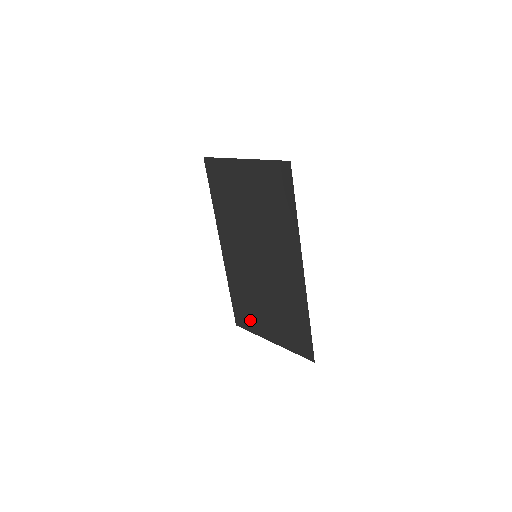
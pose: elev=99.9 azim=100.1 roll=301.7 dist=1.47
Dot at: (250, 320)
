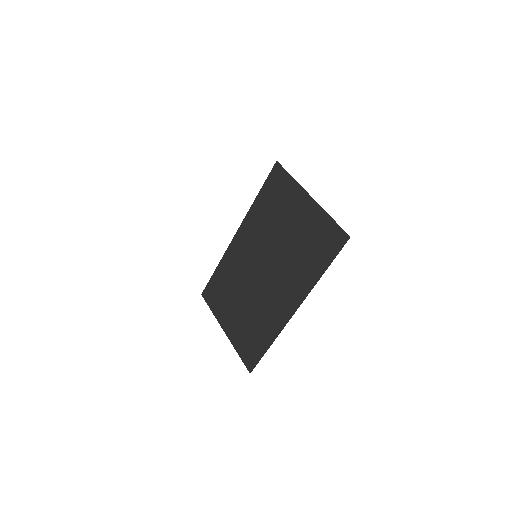
Dot at: (218, 302)
